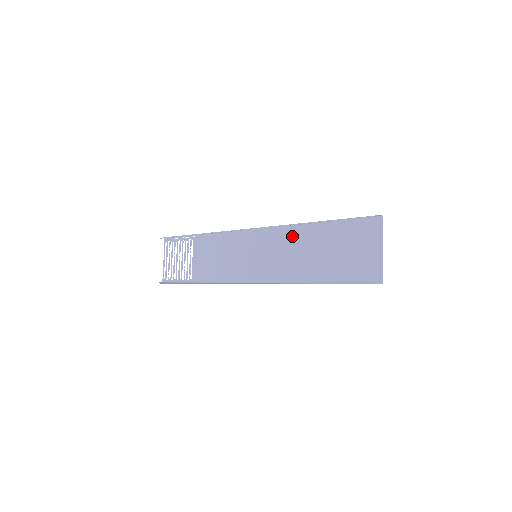
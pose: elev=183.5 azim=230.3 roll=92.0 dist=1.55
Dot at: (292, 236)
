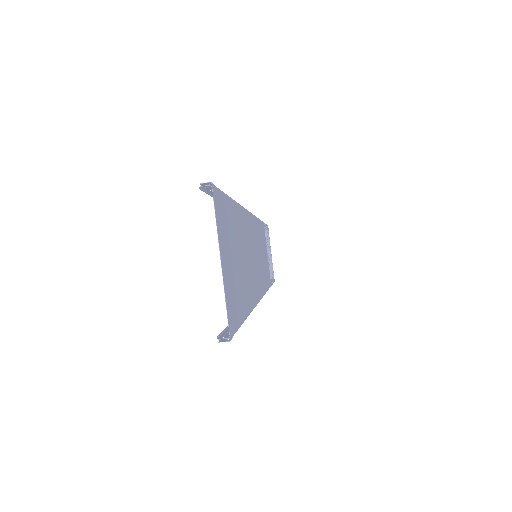
Dot at: (245, 226)
